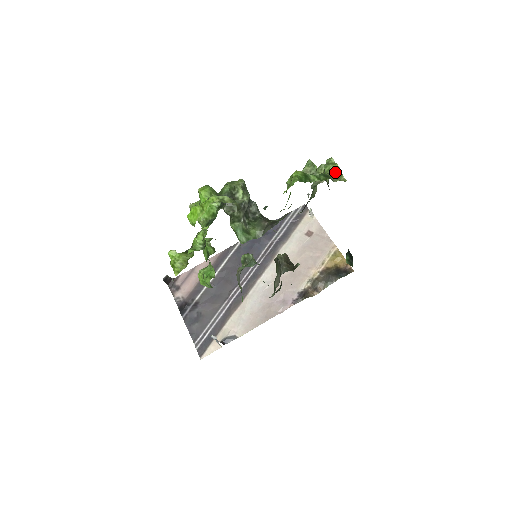
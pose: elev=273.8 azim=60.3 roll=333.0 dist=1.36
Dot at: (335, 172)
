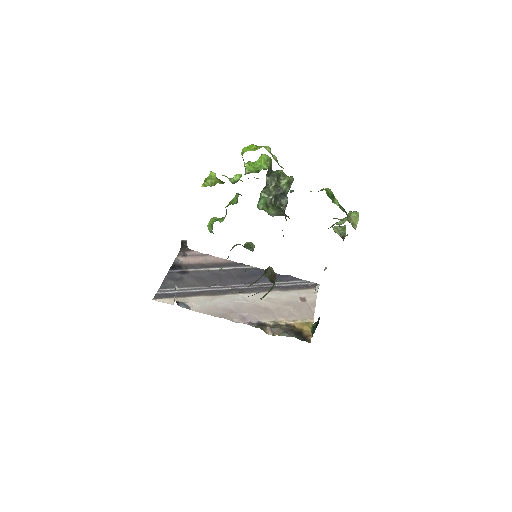
Dot at: (353, 218)
